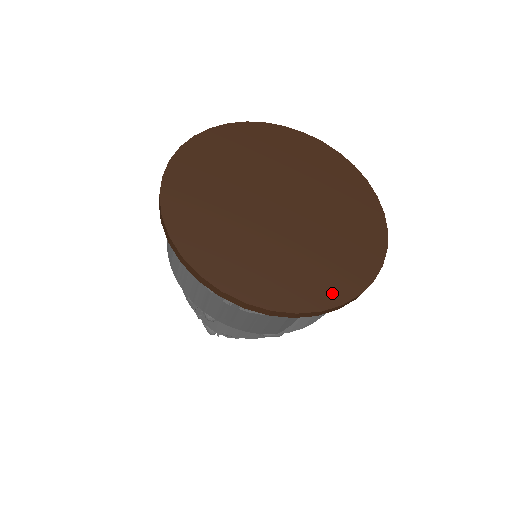
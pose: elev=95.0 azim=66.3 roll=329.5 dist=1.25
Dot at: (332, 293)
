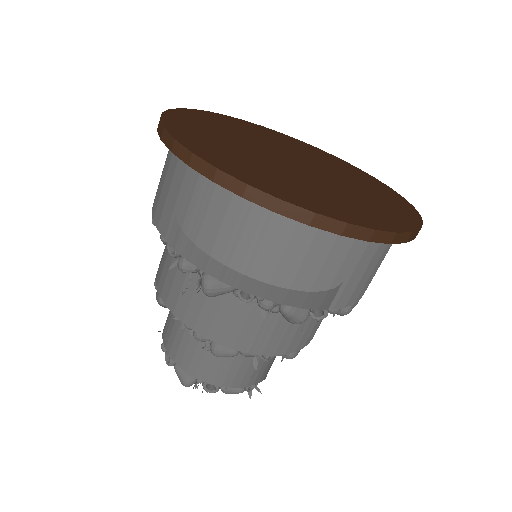
Dot at: (380, 222)
